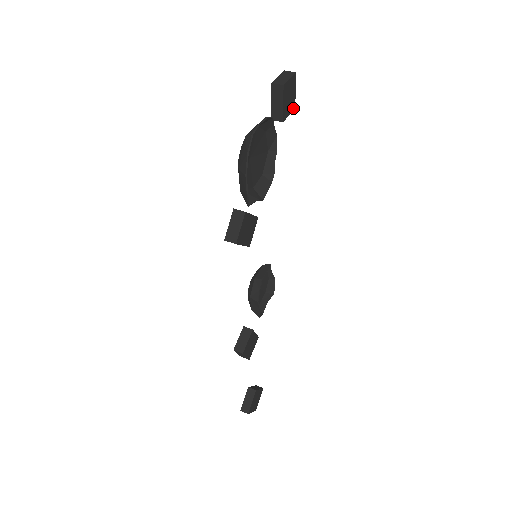
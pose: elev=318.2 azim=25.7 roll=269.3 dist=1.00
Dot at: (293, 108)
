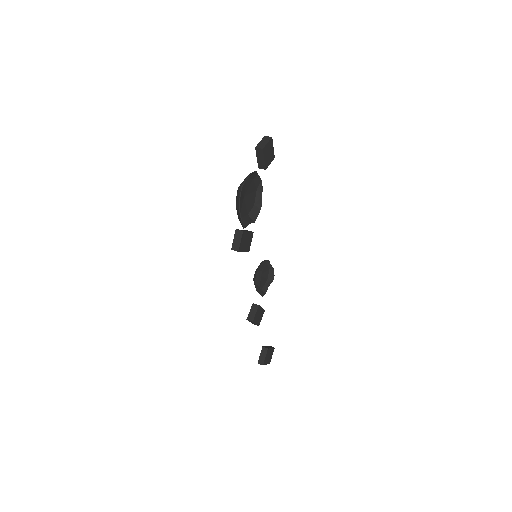
Dot at: (273, 158)
